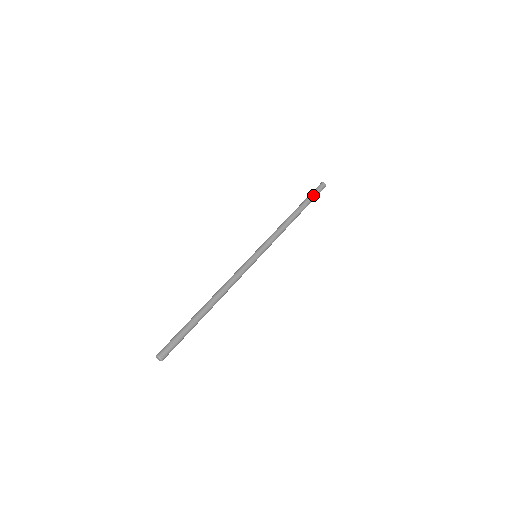
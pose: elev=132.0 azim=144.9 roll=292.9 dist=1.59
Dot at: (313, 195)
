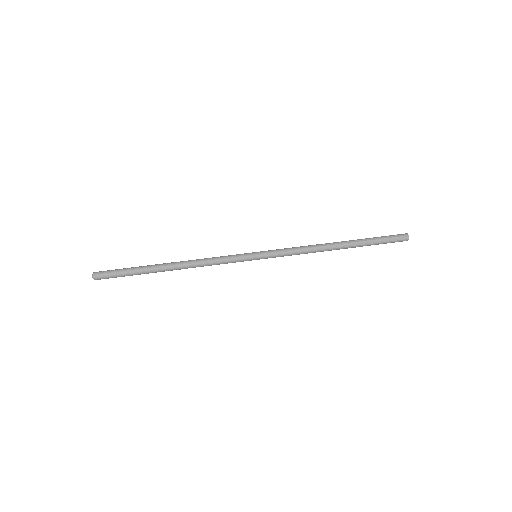
Dot at: (380, 241)
